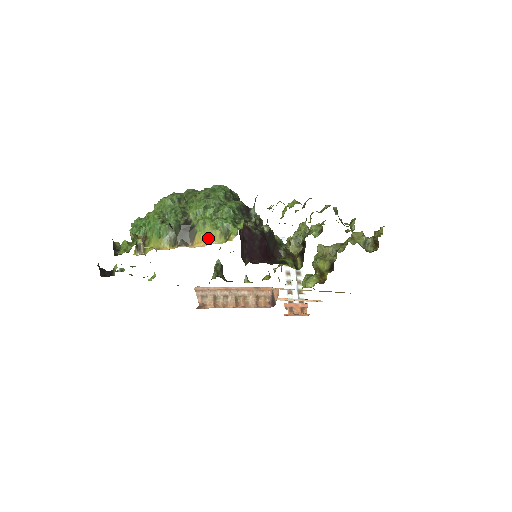
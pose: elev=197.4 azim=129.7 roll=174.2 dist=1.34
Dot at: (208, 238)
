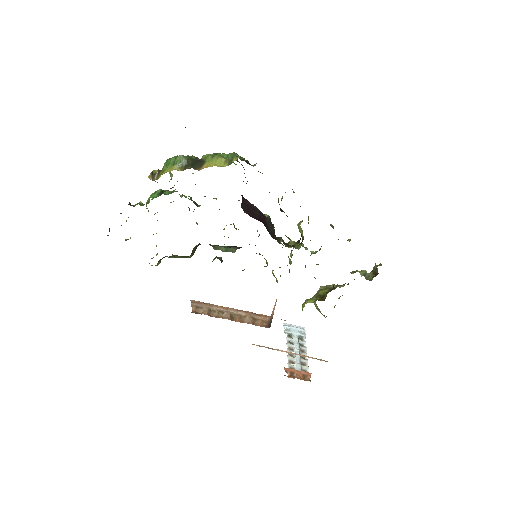
Dot at: (214, 163)
